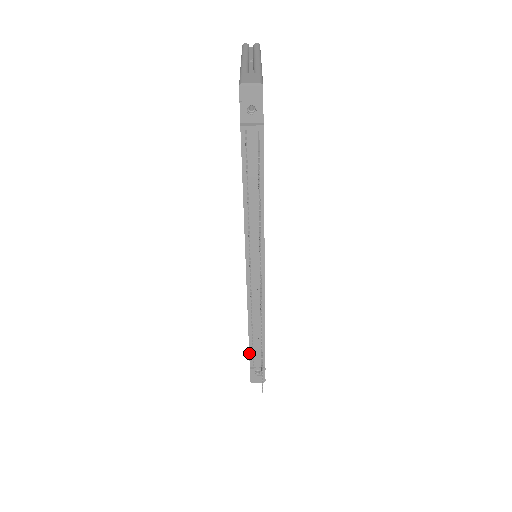
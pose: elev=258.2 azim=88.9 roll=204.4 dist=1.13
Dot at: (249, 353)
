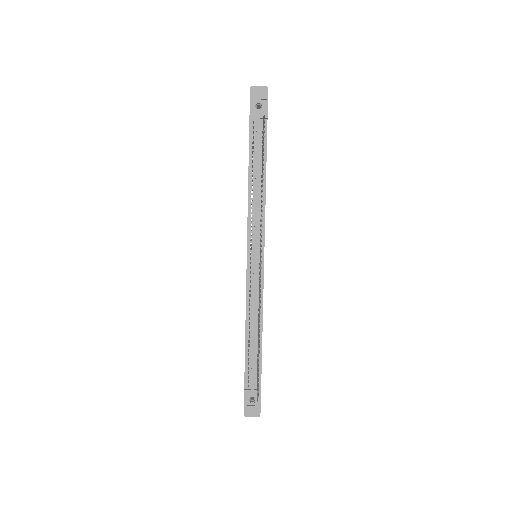
Dot at: occluded
